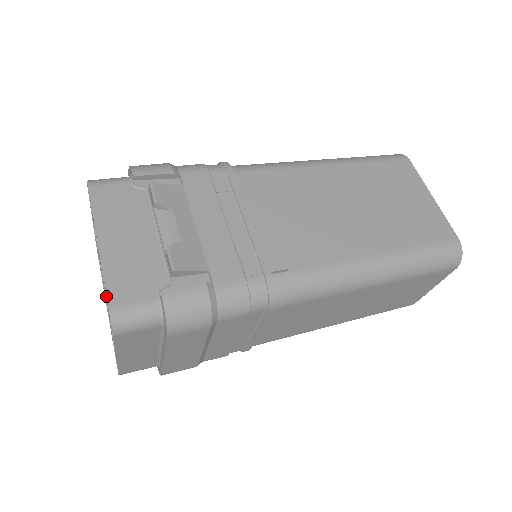
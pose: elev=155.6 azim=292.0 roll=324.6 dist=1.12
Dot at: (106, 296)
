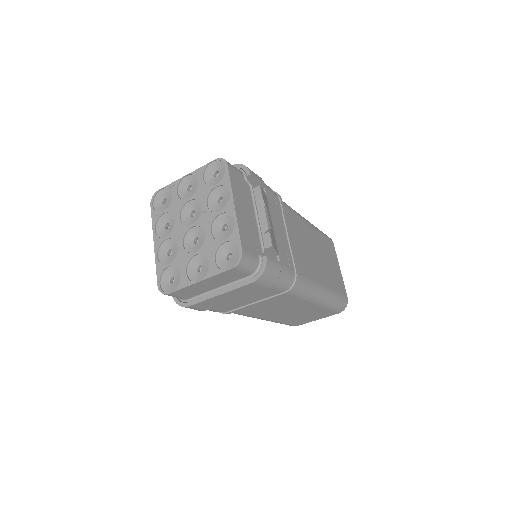
Dot at: (222, 240)
